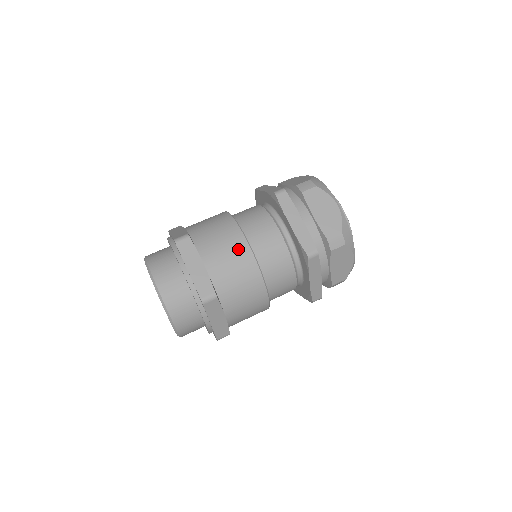
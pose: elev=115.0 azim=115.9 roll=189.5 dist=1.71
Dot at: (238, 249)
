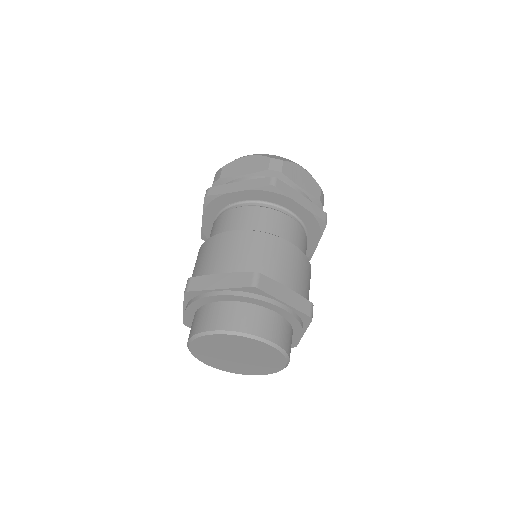
Dot at: (229, 240)
